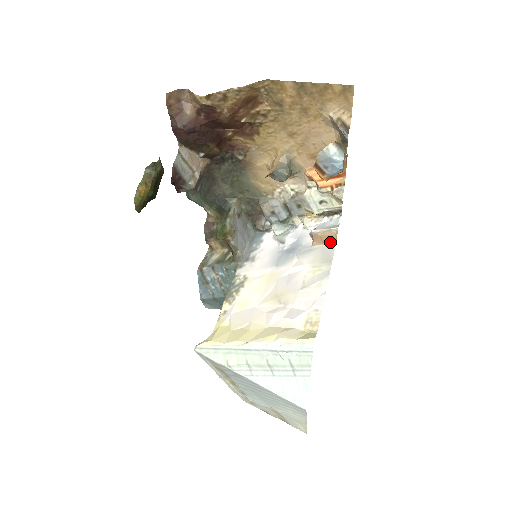
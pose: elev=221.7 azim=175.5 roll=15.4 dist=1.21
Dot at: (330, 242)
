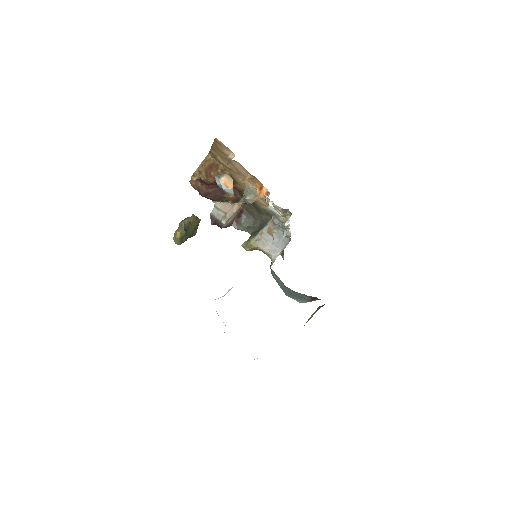
Dot at: (272, 235)
